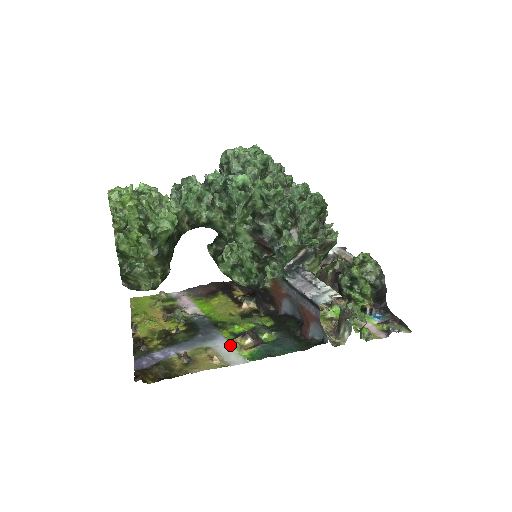
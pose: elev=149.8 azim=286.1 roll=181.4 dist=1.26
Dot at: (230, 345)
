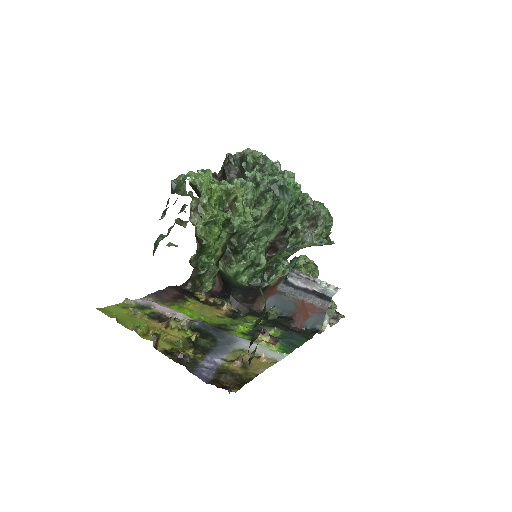
Dot at: (256, 344)
